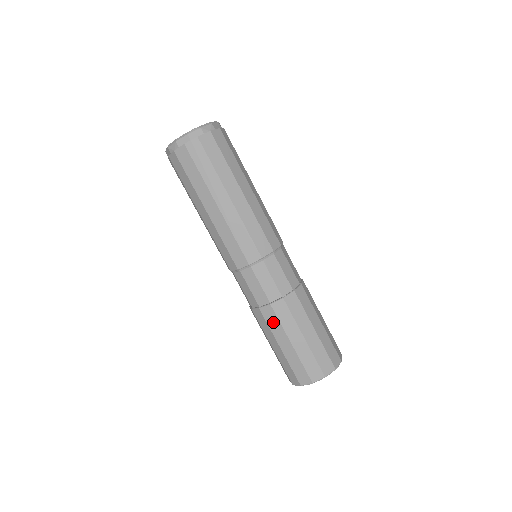
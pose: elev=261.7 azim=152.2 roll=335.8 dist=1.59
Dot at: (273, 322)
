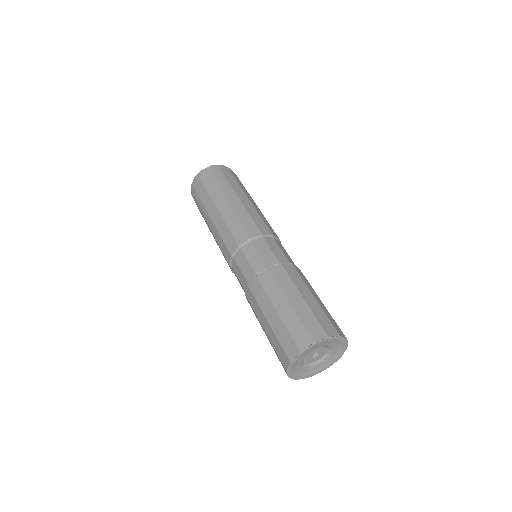
Dot at: (270, 285)
